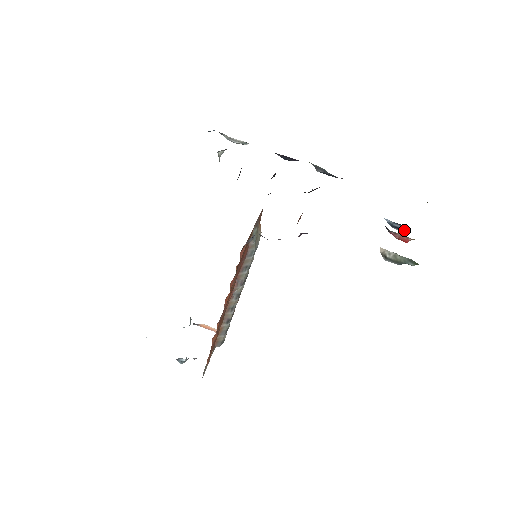
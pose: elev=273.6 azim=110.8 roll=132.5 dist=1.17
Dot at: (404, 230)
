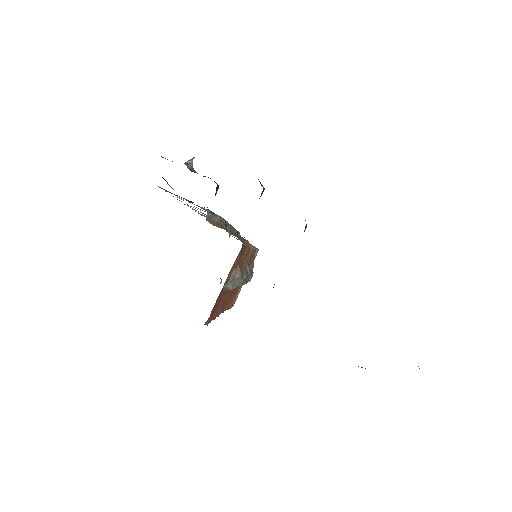
Dot at: occluded
